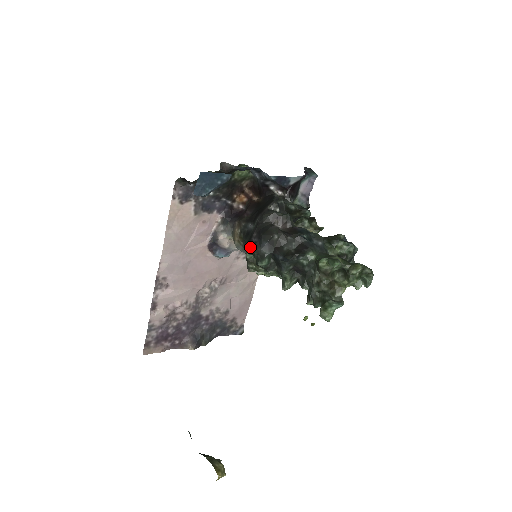
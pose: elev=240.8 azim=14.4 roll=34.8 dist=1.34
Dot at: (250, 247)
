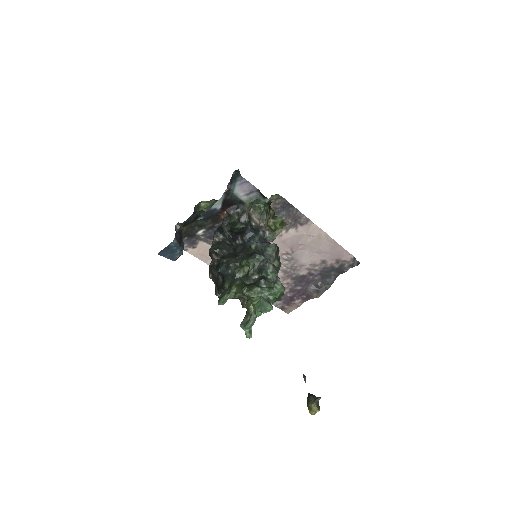
Dot at: occluded
